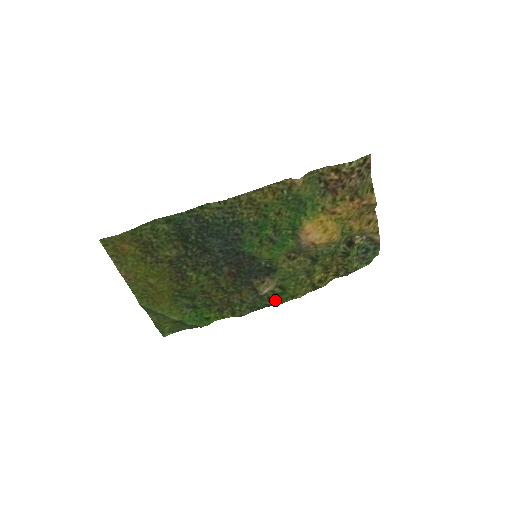
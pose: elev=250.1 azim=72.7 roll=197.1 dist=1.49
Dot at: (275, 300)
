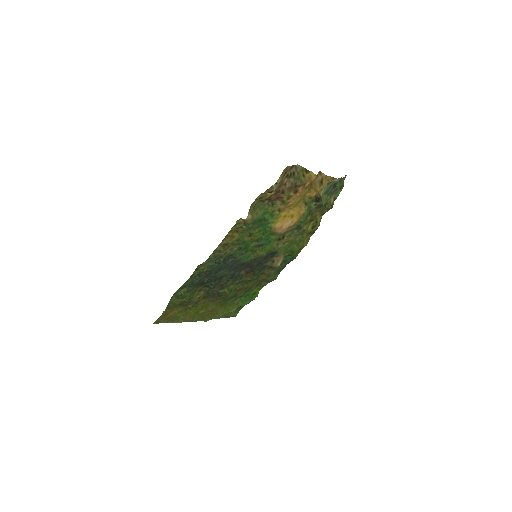
Dot at: (290, 259)
